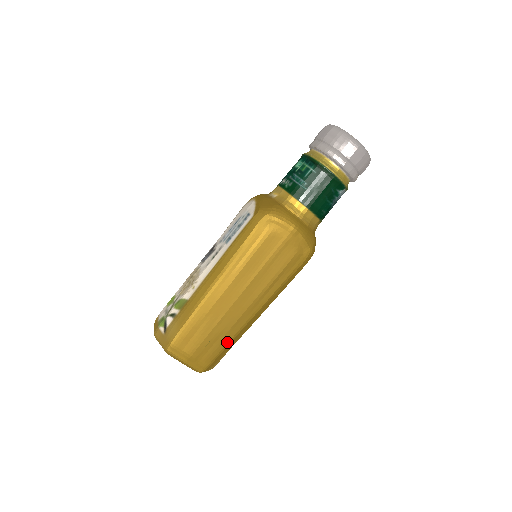
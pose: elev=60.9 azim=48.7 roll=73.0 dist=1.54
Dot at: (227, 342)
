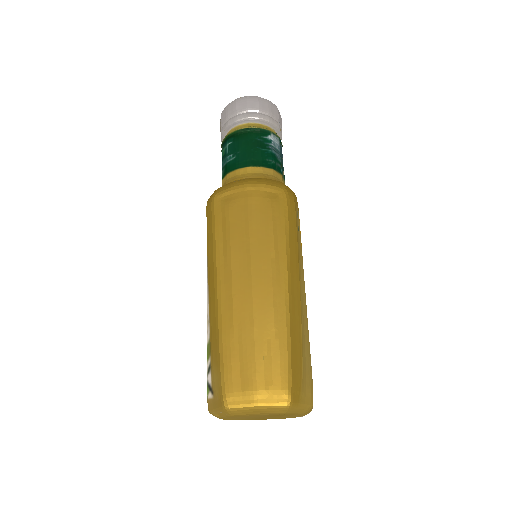
Dot at: (285, 342)
